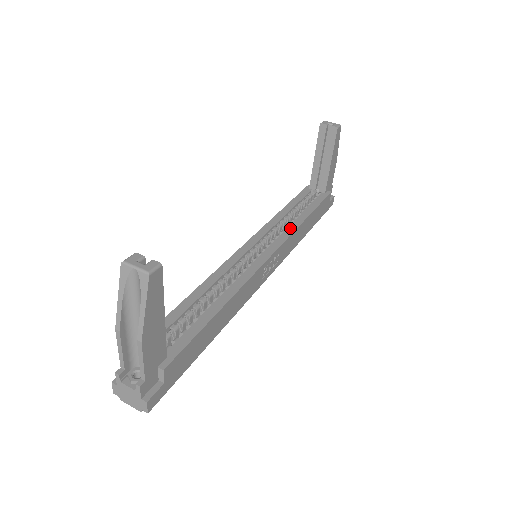
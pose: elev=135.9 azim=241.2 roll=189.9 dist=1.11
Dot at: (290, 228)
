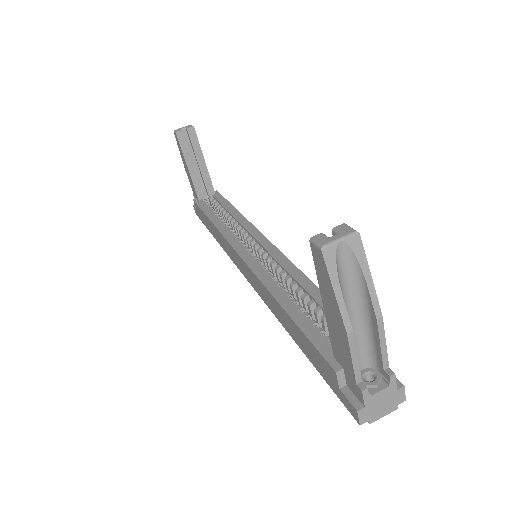
Dot at: (243, 223)
